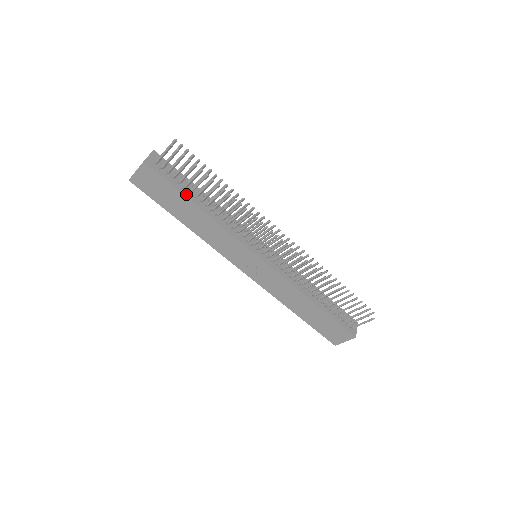
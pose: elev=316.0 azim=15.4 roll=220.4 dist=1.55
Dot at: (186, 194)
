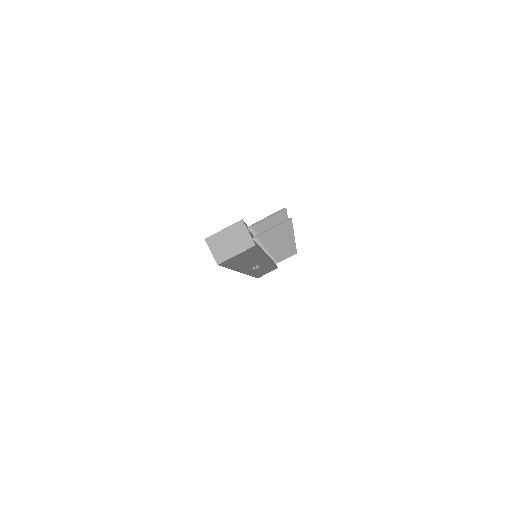
Dot at: (260, 248)
